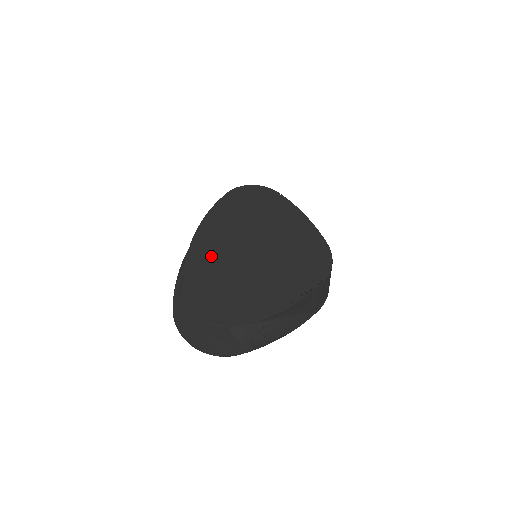
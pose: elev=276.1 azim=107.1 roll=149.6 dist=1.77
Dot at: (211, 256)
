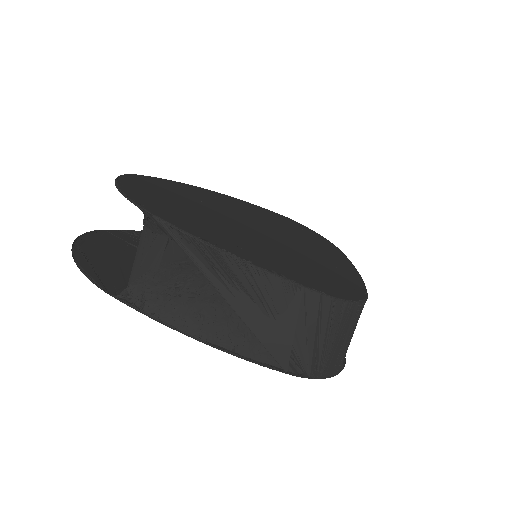
Dot at: (202, 197)
